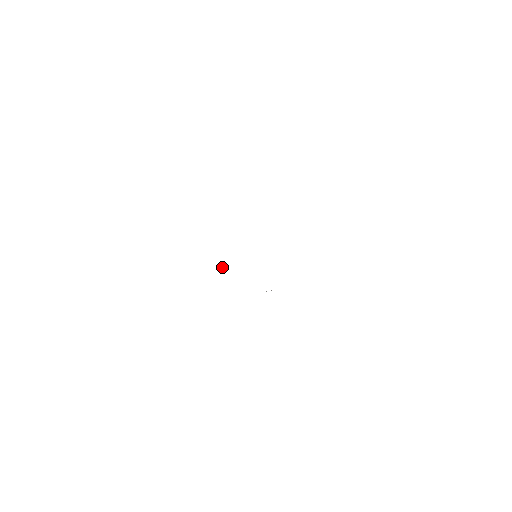
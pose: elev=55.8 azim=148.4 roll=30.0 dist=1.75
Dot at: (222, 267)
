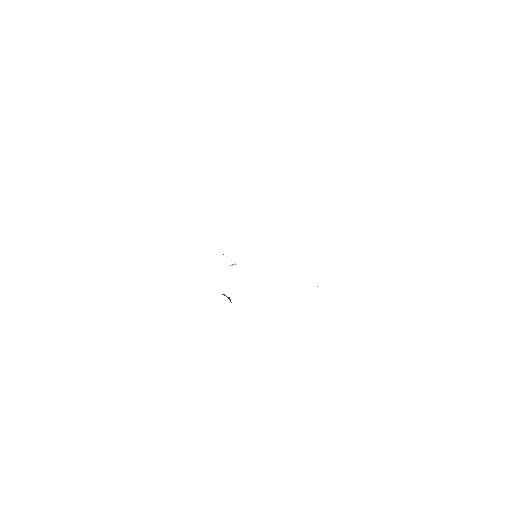
Dot at: (232, 265)
